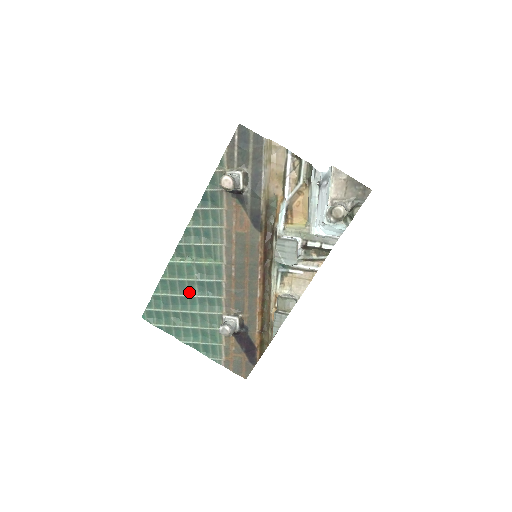
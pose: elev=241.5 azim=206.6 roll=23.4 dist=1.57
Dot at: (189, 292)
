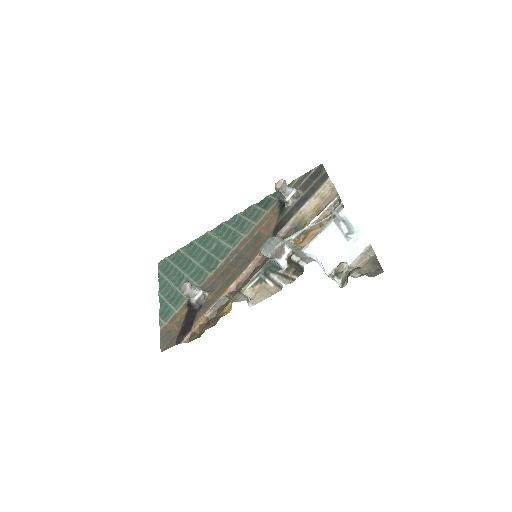
Dot at: (197, 259)
